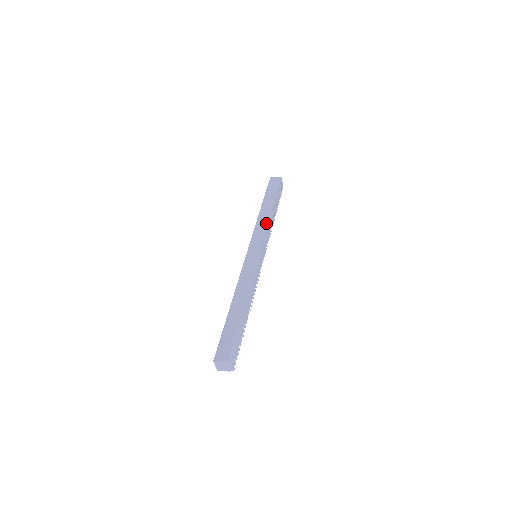
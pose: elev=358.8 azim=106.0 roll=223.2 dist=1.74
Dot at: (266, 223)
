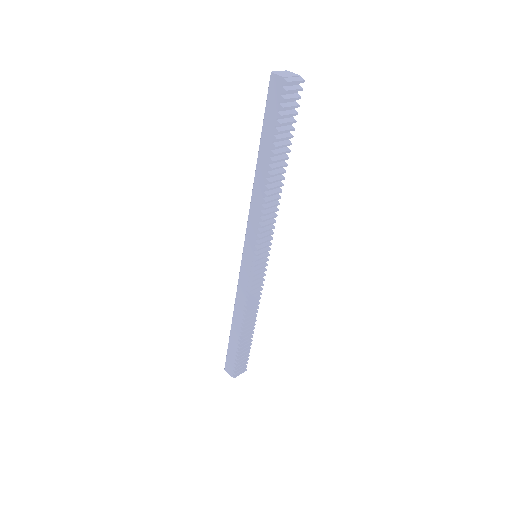
Dot at: (260, 212)
